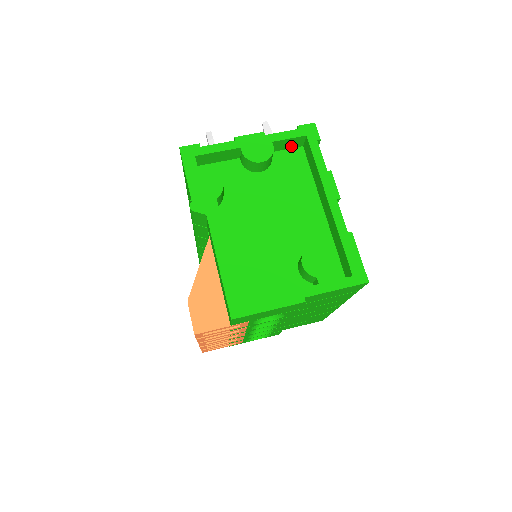
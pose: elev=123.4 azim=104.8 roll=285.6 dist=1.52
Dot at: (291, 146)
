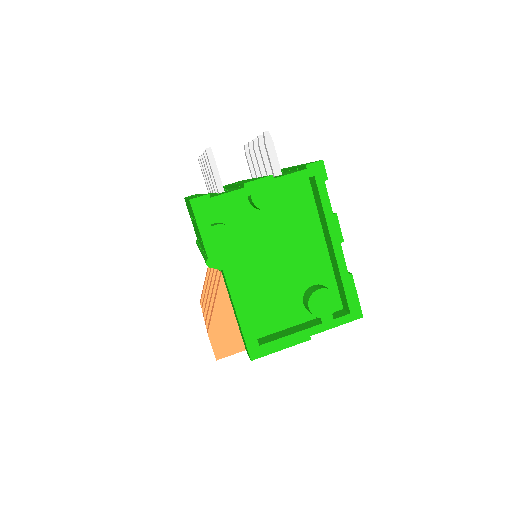
Dot at: occluded
